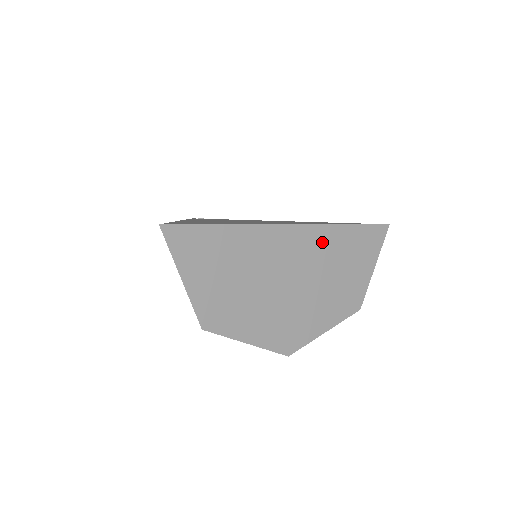
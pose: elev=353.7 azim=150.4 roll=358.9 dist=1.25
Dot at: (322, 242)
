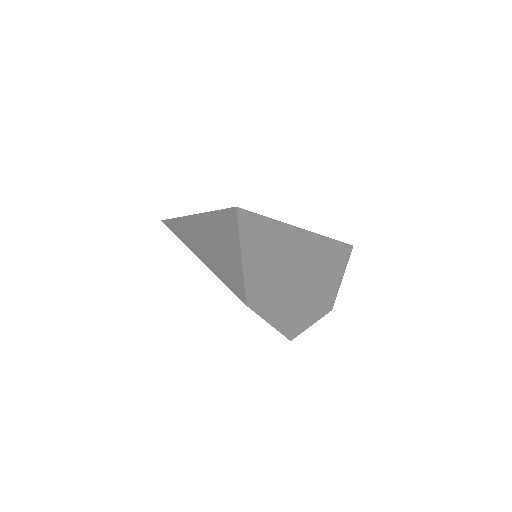
Dot at: (320, 249)
